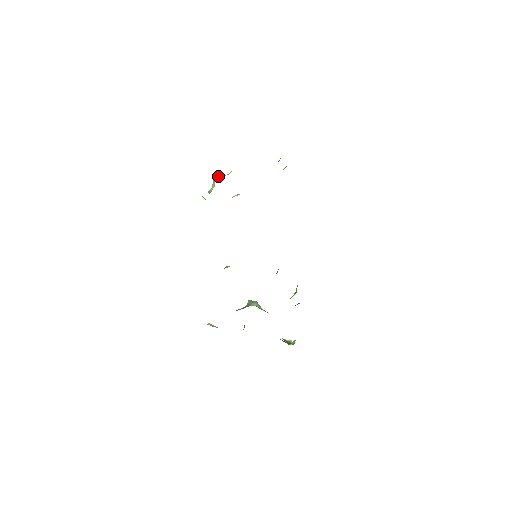
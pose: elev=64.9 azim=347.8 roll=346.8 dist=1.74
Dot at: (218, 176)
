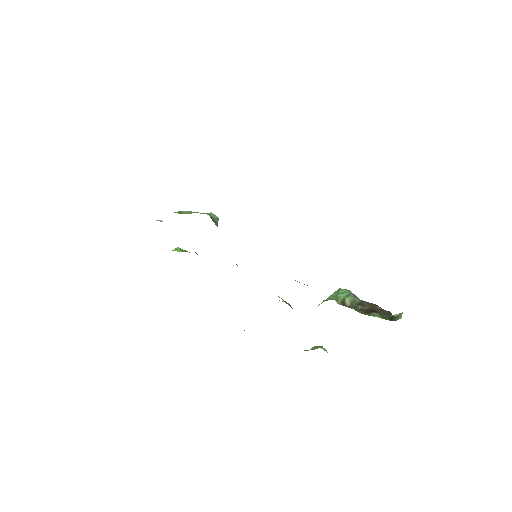
Dot at: occluded
